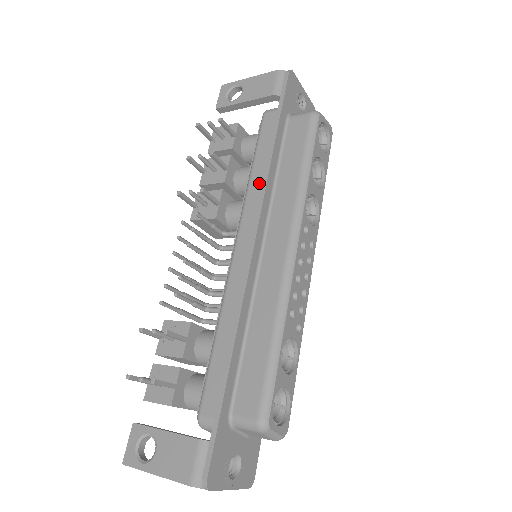
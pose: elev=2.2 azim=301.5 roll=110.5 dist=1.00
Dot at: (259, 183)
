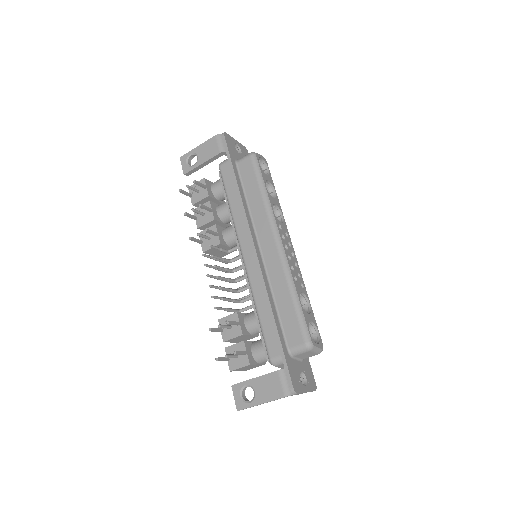
Dot at: (239, 211)
